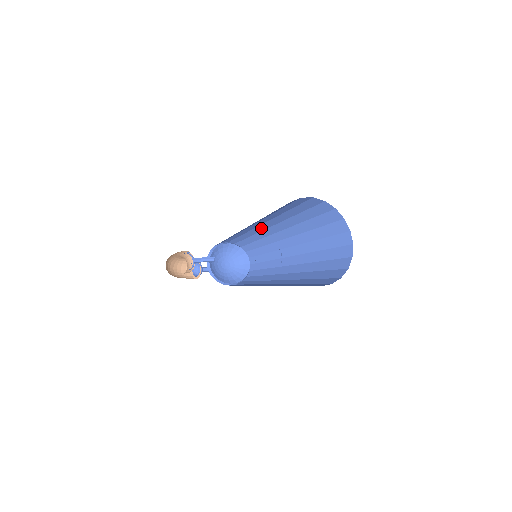
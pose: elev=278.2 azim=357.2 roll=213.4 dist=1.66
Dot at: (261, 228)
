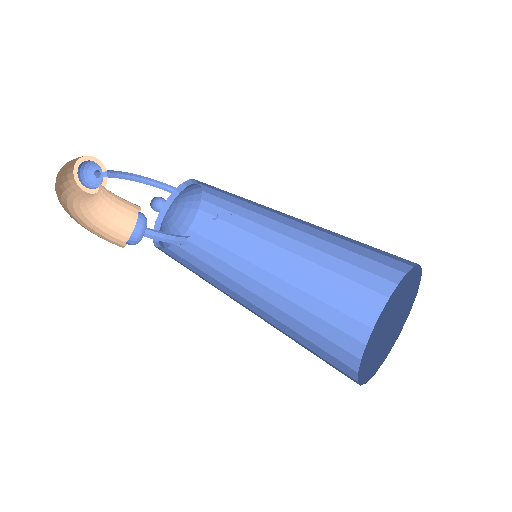
Dot at: occluded
